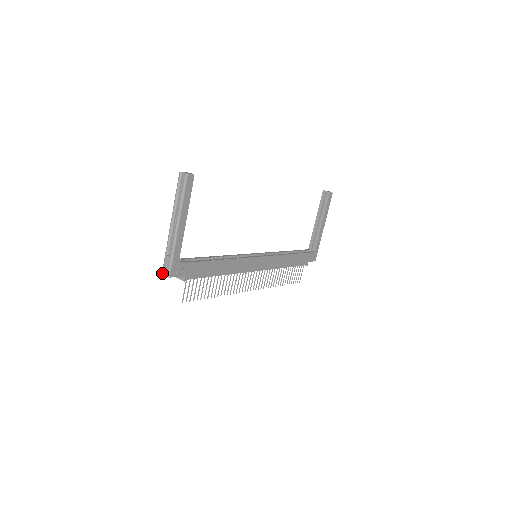
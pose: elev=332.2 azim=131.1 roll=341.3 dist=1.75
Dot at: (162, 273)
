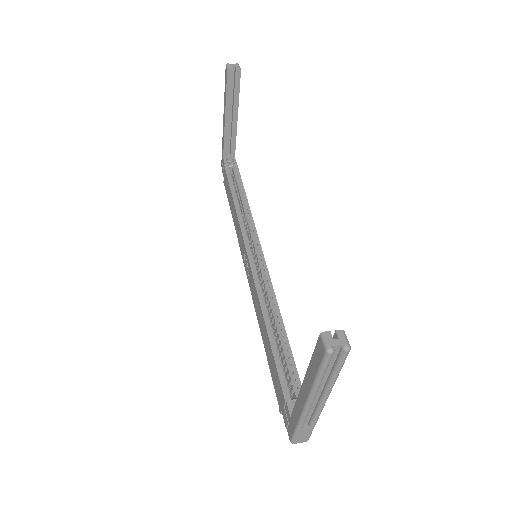
Dot at: occluded
